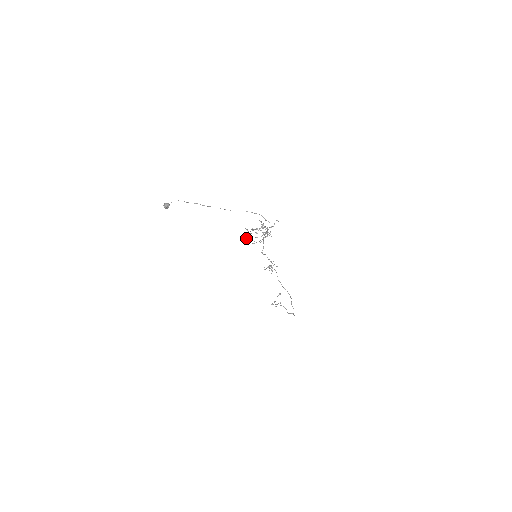
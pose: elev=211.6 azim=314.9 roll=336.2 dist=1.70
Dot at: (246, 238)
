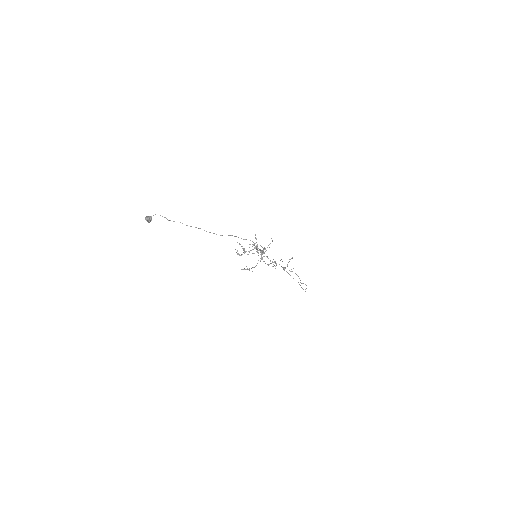
Dot at: (239, 255)
